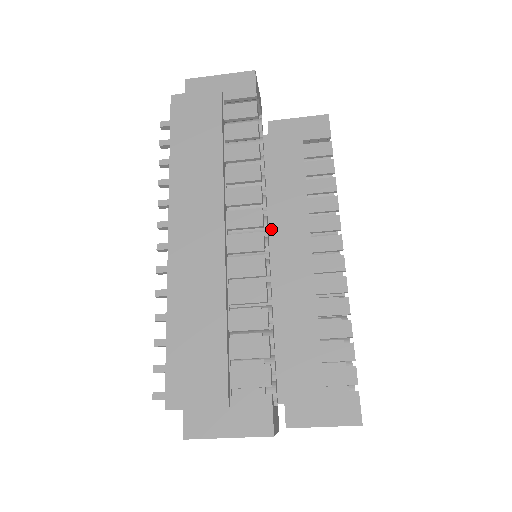
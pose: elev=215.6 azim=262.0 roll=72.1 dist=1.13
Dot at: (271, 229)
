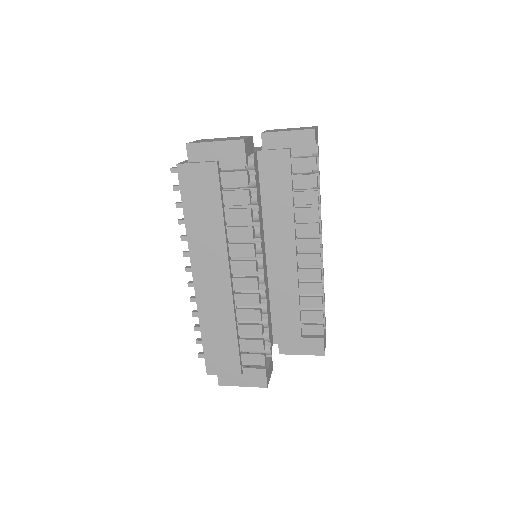
Dot at: (266, 234)
